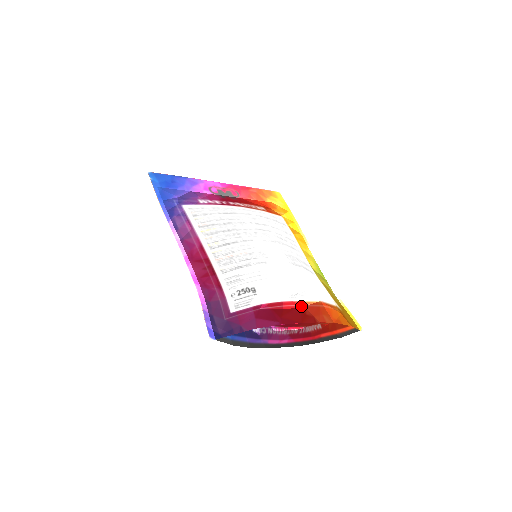
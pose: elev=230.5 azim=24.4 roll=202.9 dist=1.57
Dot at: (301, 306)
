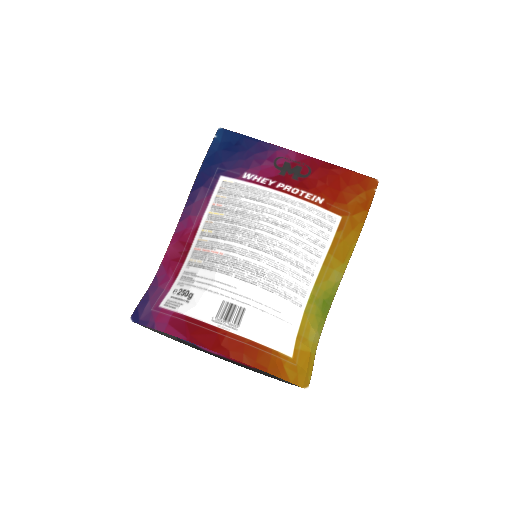
Dot at: (219, 335)
